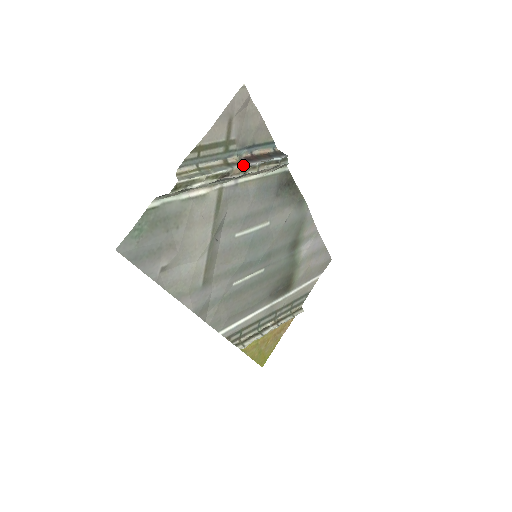
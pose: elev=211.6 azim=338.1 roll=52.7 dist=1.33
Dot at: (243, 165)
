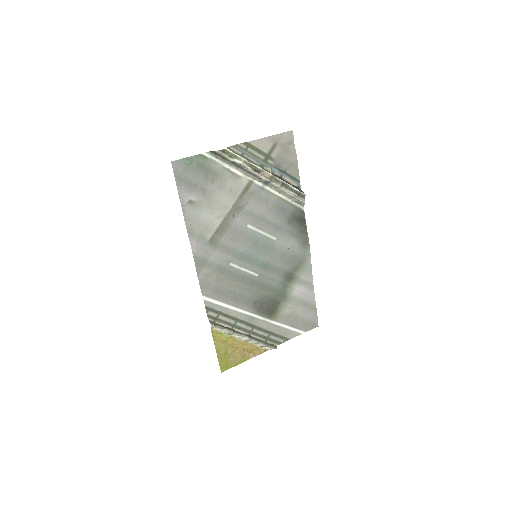
Dot at: (272, 174)
